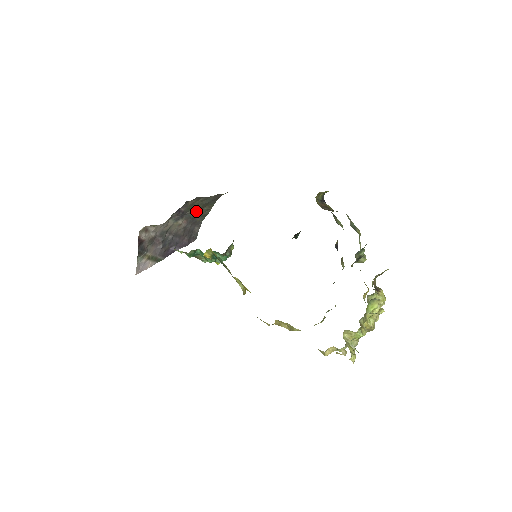
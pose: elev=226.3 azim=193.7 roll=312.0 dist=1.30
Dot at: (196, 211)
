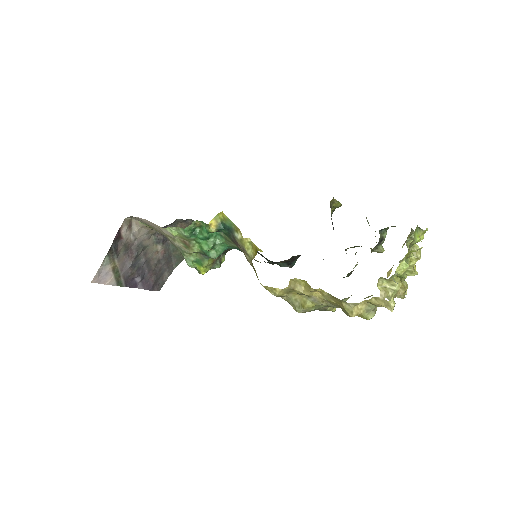
Dot at: occluded
